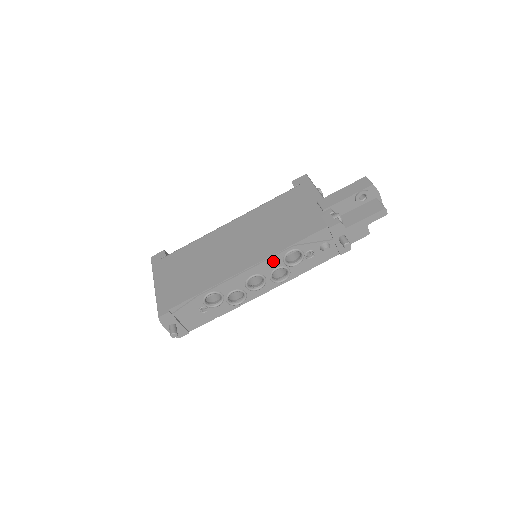
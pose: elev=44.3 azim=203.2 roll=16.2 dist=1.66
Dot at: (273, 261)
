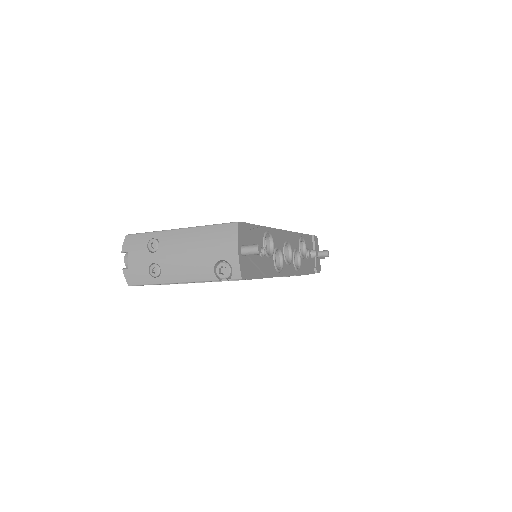
Dot at: (295, 238)
